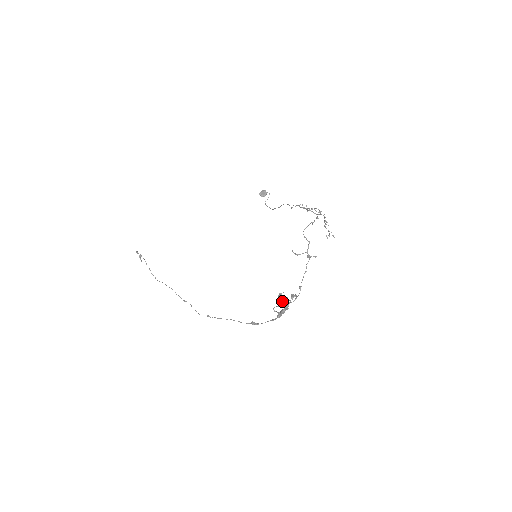
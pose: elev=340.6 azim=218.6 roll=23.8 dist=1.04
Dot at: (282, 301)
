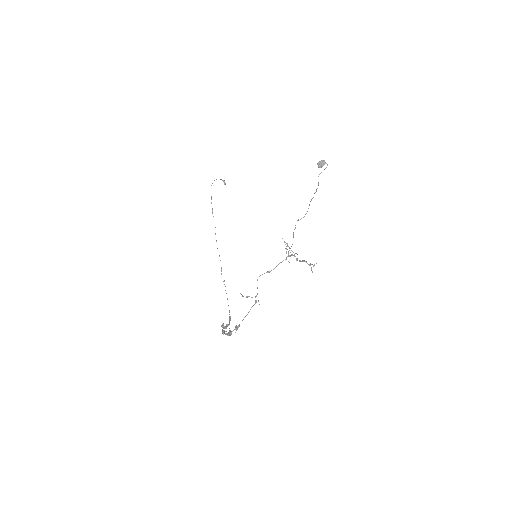
Dot at: (222, 331)
